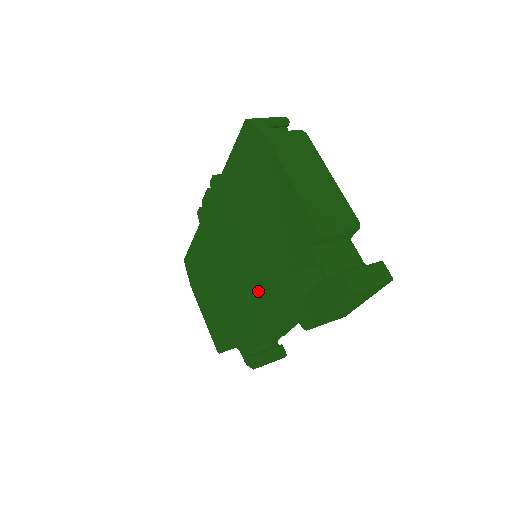
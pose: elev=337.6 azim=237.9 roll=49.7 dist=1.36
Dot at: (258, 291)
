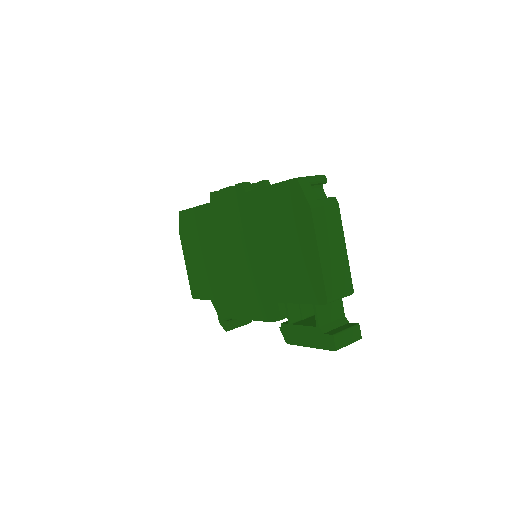
Dot at: (254, 292)
